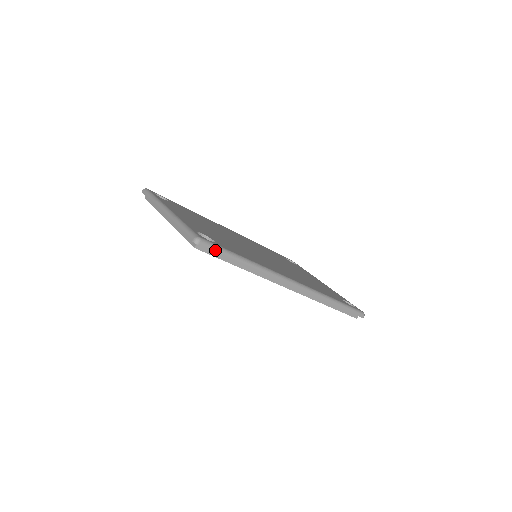
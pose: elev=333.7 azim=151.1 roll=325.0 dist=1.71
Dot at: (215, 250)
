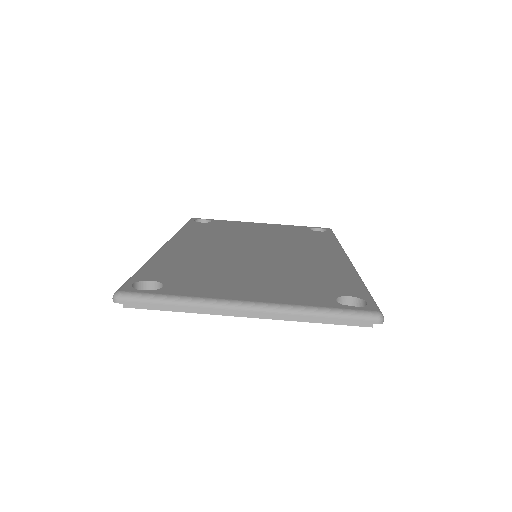
Dot at: occluded
